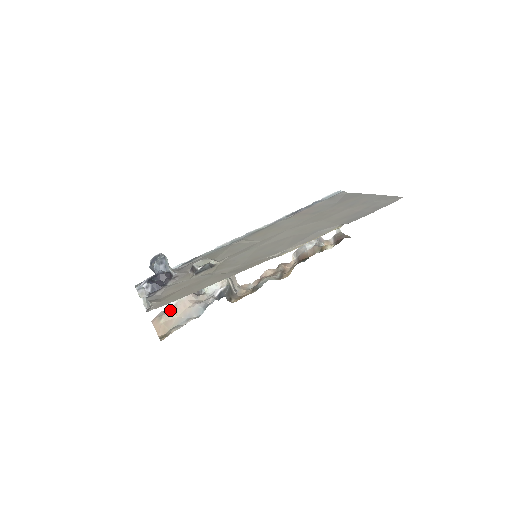
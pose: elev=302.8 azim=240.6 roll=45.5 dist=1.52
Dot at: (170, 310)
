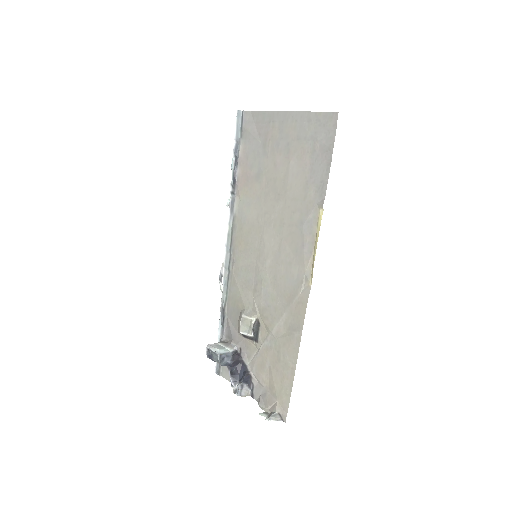
Dot at: occluded
